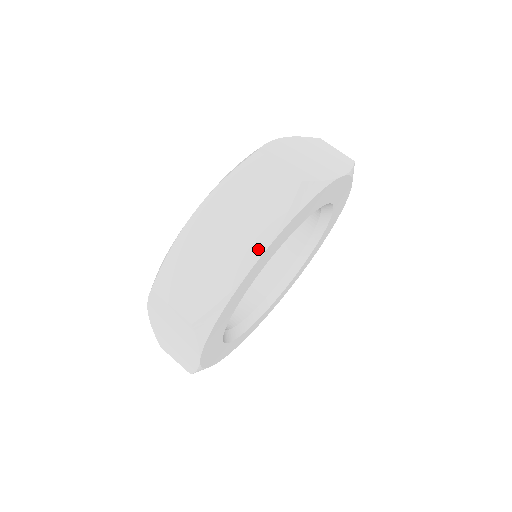
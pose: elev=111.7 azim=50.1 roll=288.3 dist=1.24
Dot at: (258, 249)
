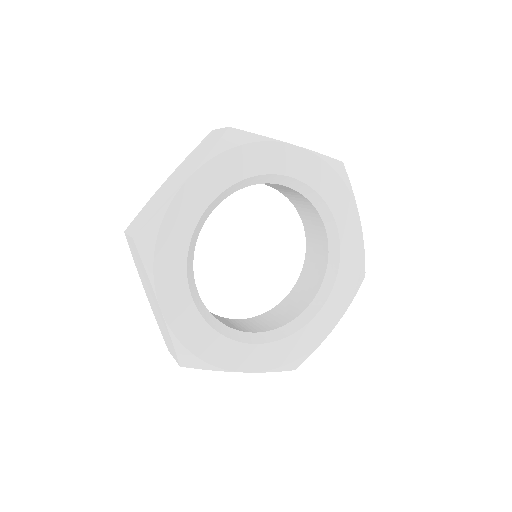
Dot at: (299, 147)
